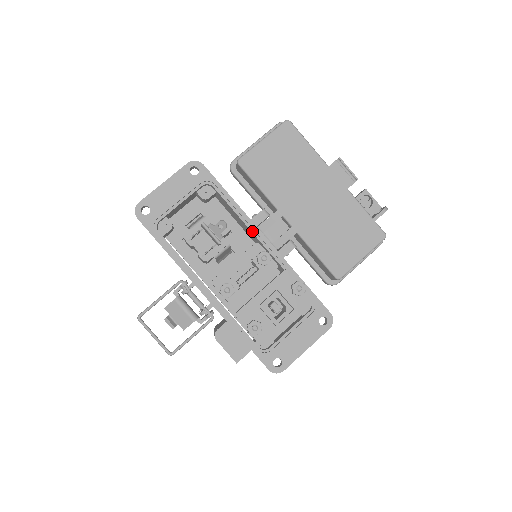
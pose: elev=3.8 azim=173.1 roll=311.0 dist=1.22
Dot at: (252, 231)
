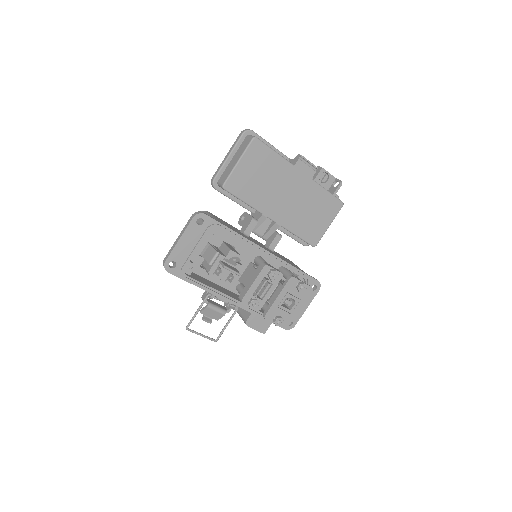
Dot at: (254, 249)
